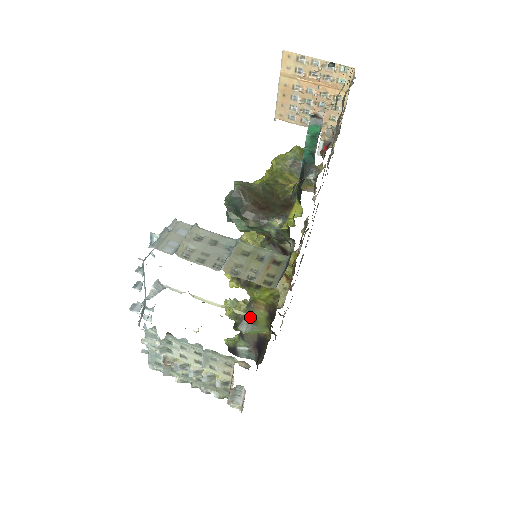
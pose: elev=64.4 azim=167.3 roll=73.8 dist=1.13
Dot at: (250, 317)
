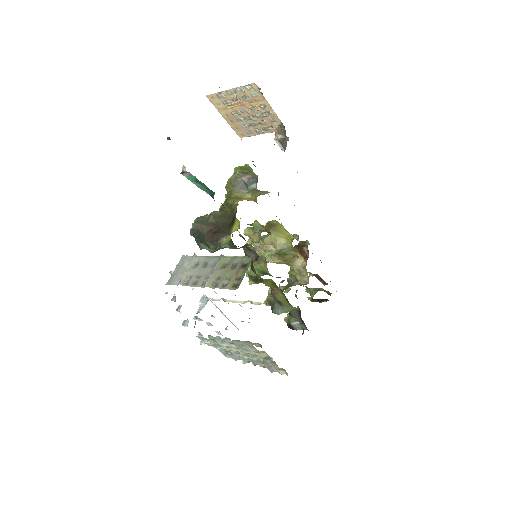
Dot at: (278, 301)
